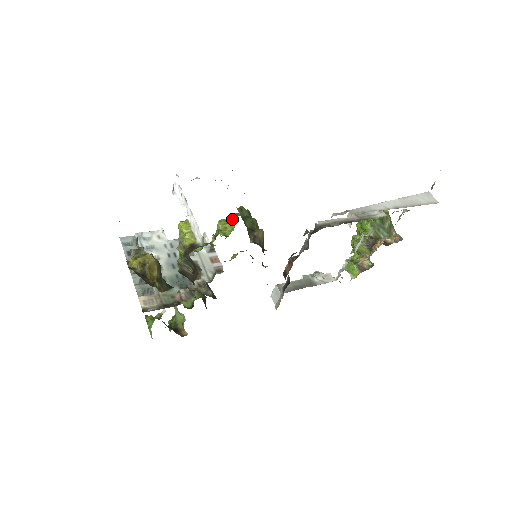
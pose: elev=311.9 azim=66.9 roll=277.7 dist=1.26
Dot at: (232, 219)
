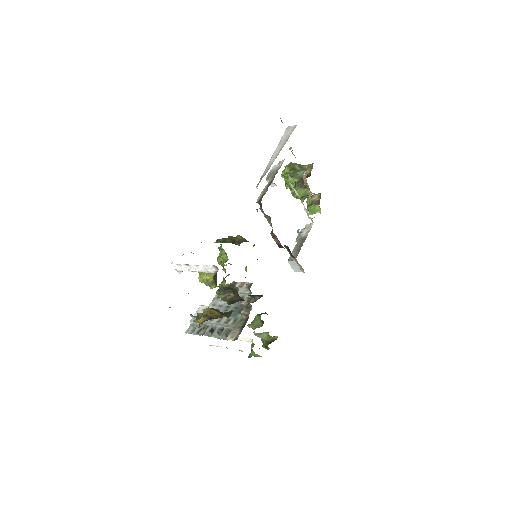
Dot at: (219, 249)
